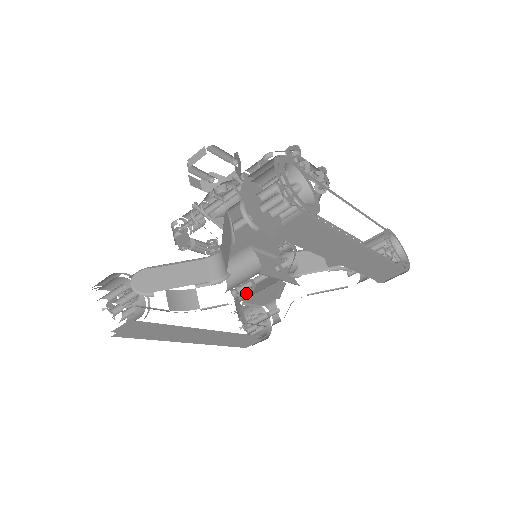
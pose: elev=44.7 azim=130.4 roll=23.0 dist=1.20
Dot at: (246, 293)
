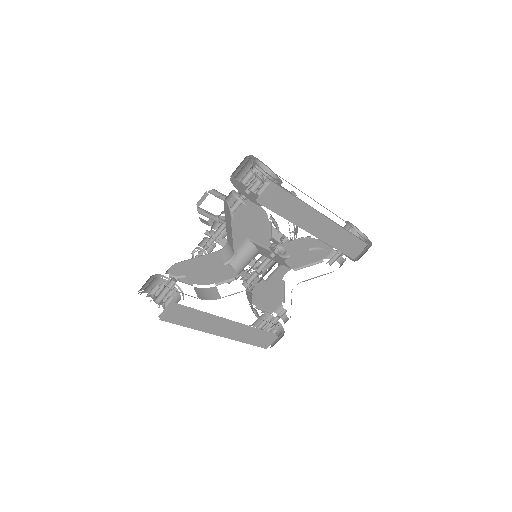
Dot at: (256, 295)
